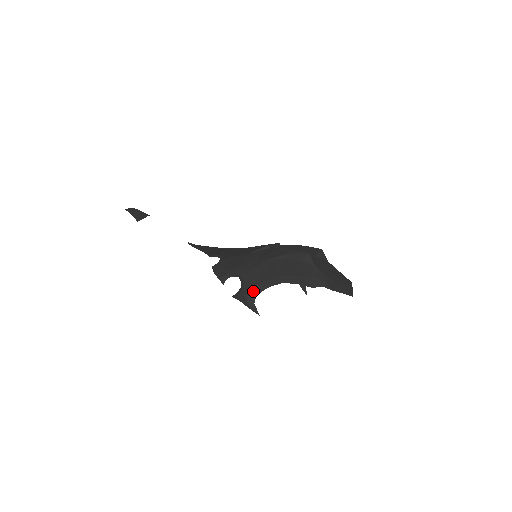
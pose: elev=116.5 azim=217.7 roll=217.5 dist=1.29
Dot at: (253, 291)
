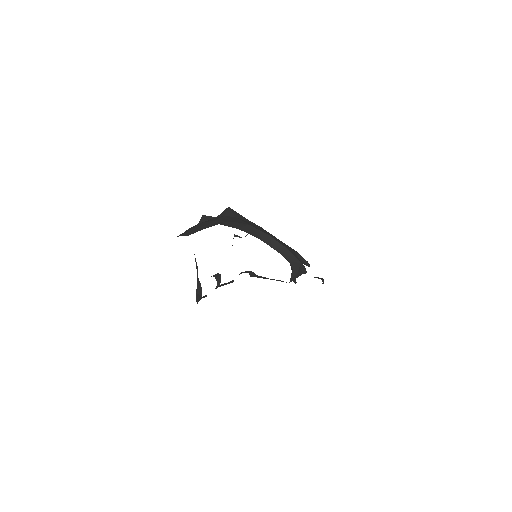
Dot at: (197, 280)
